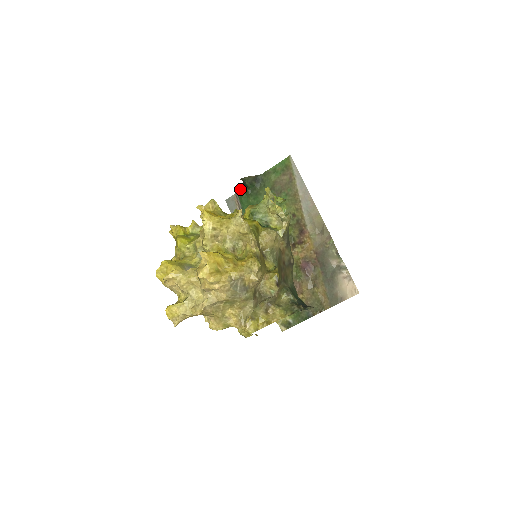
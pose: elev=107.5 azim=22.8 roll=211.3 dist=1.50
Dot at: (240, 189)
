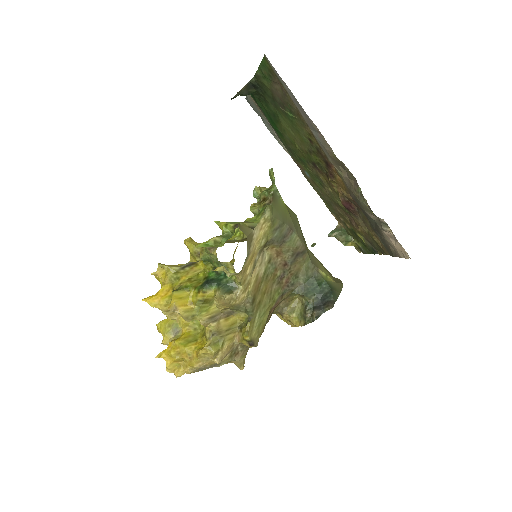
Dot at: occluded
